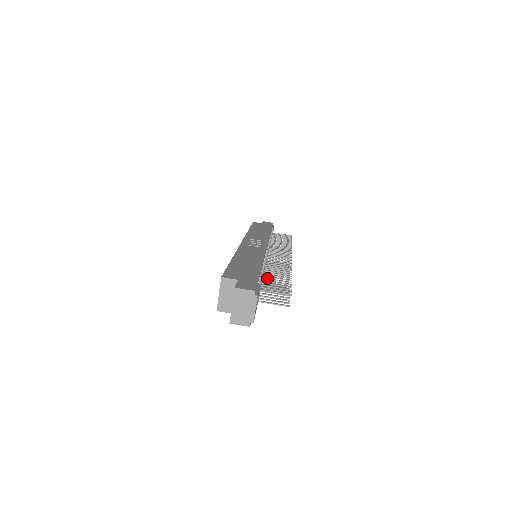
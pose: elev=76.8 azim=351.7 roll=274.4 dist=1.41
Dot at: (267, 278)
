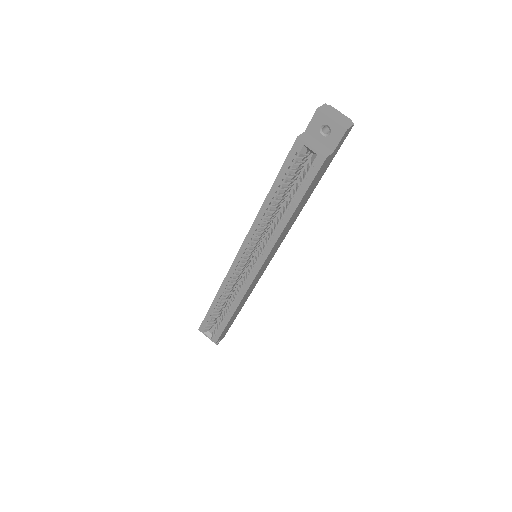
Dot at: occluded
